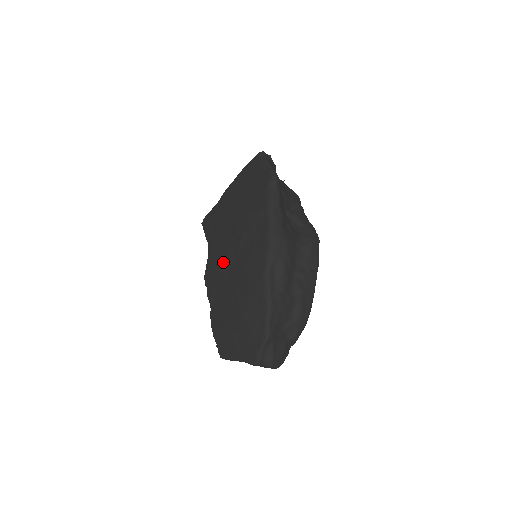
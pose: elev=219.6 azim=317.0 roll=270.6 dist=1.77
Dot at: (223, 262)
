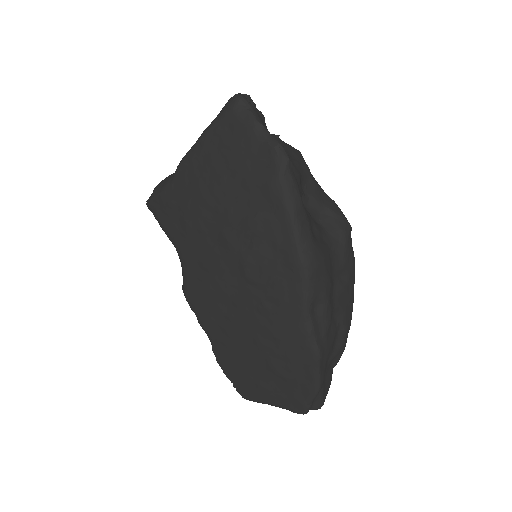
Dot at: (218, 287)
